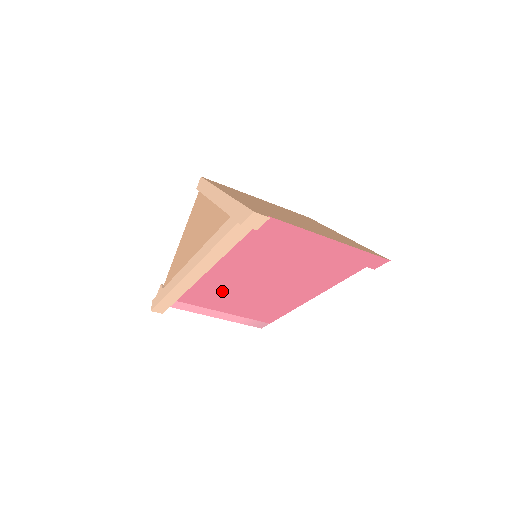
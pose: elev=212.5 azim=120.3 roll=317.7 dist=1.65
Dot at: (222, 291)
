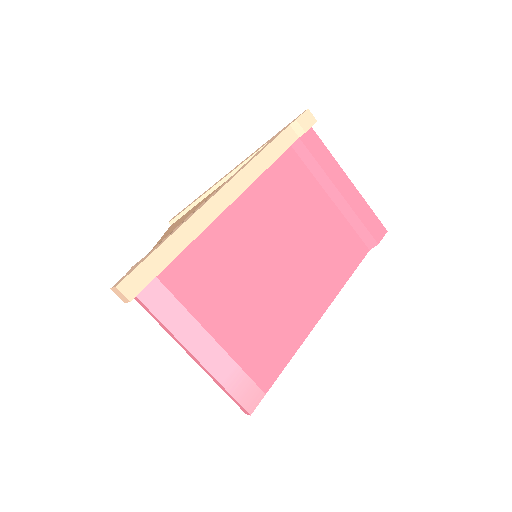
Dot at: (231, 267)
